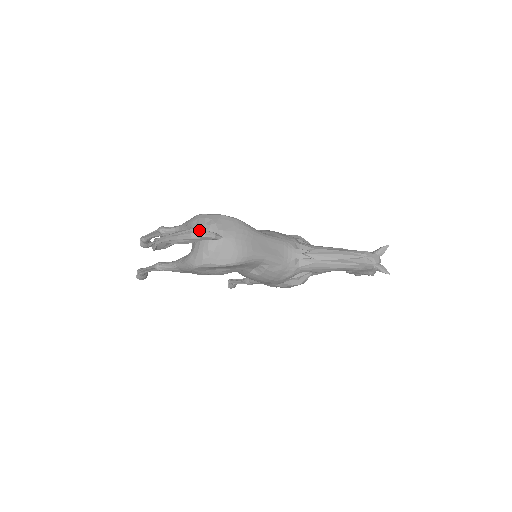
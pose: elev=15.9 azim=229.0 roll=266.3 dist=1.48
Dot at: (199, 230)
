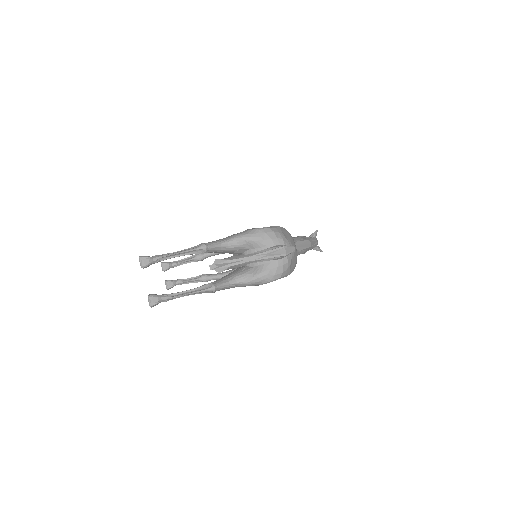
Dot at: (290, 246)
